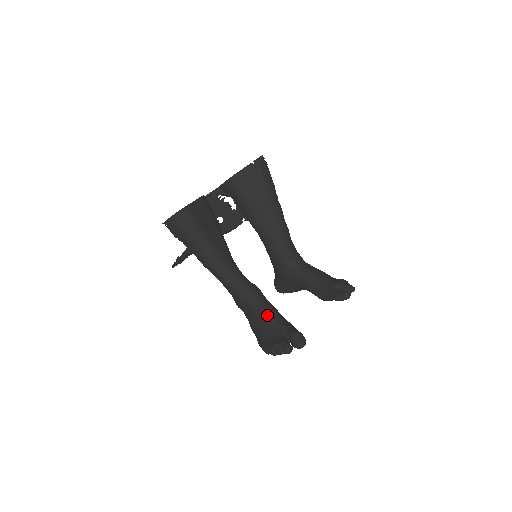
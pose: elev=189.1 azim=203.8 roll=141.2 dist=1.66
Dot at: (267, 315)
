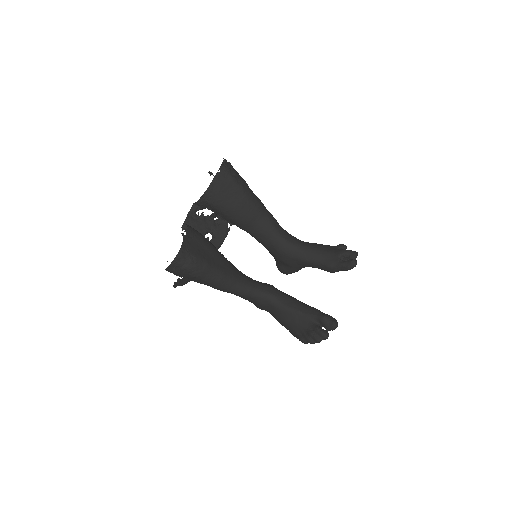
Dot at: (292, 310)
